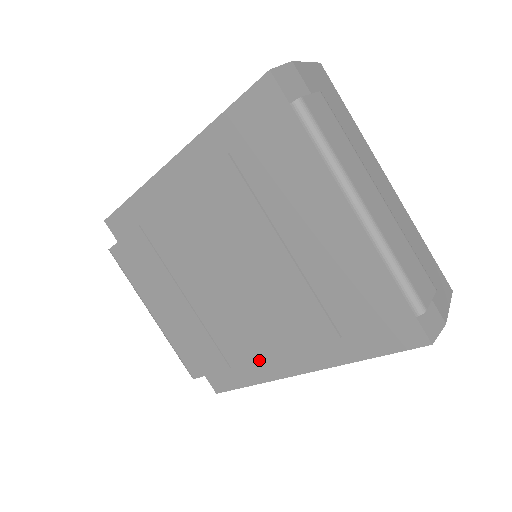
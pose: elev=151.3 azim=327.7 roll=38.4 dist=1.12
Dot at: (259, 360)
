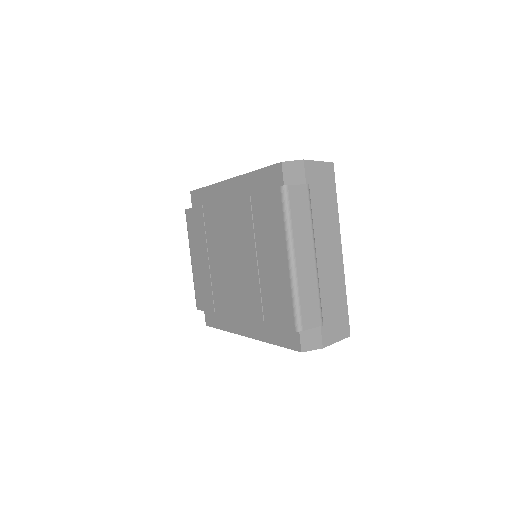
Dot at: (228, 316)
